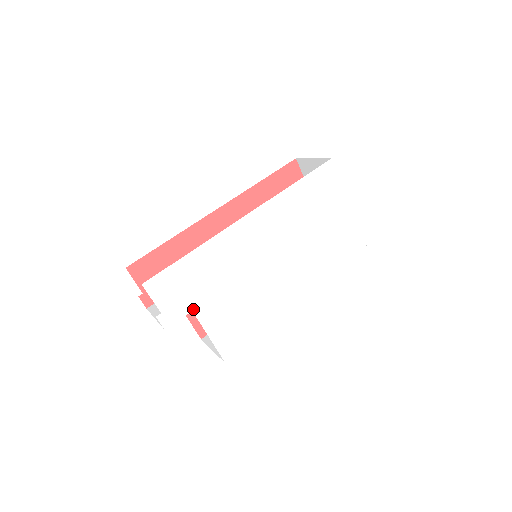
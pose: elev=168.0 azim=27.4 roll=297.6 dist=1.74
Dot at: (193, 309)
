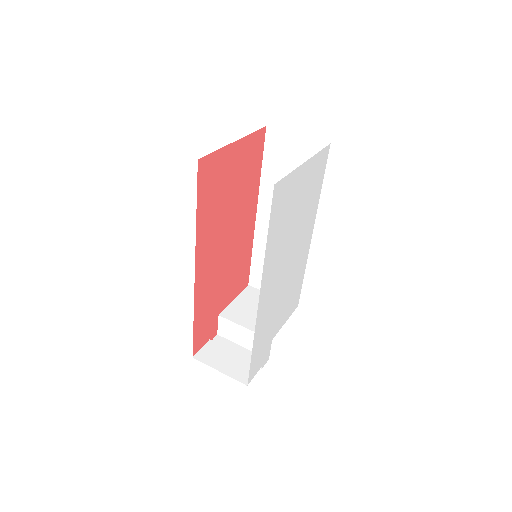
Dot at: occluded
